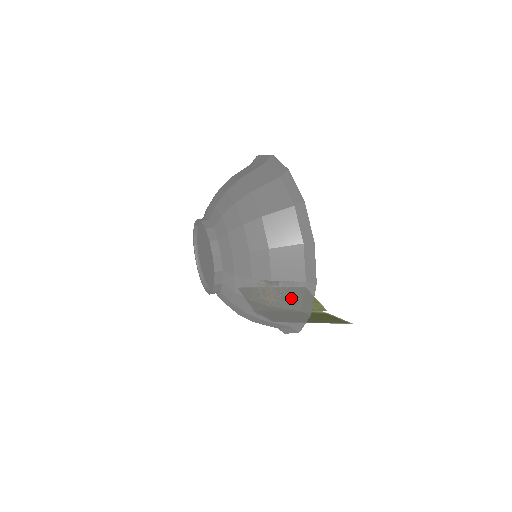
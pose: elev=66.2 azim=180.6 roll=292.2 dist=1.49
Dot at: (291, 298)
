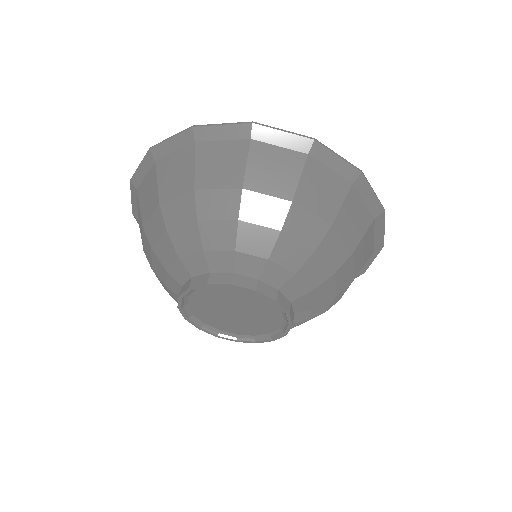
Dot at: occluded
